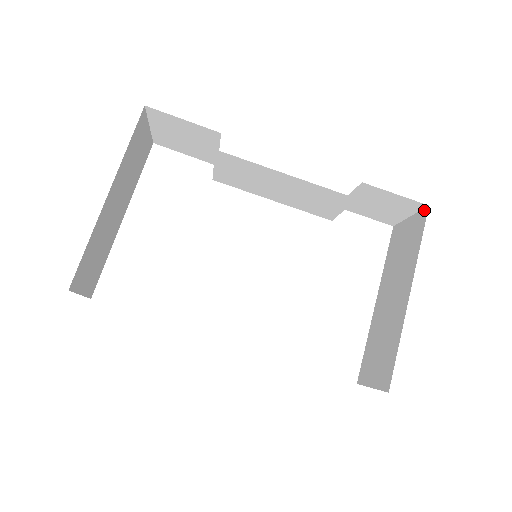
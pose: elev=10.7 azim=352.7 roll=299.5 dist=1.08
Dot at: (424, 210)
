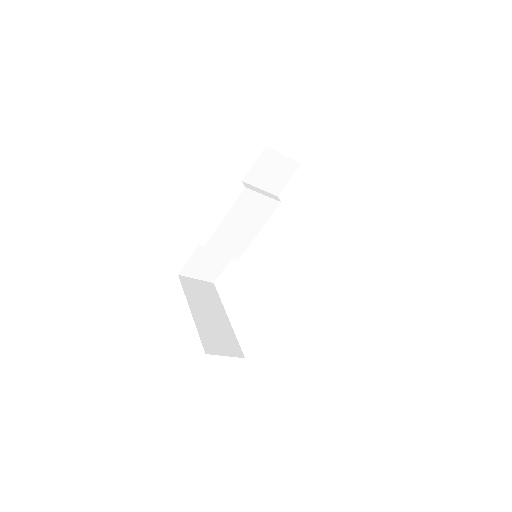
Dot at: (270, 149)
